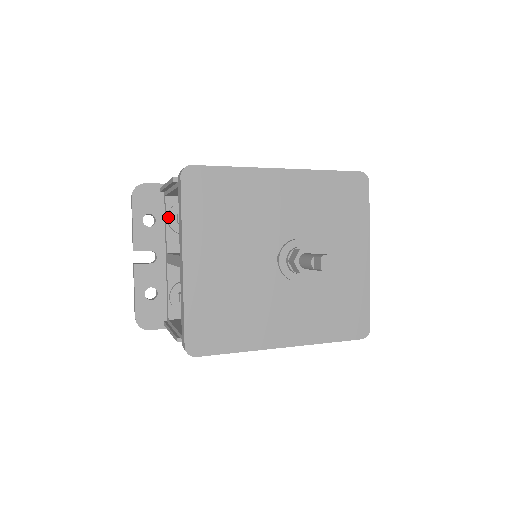
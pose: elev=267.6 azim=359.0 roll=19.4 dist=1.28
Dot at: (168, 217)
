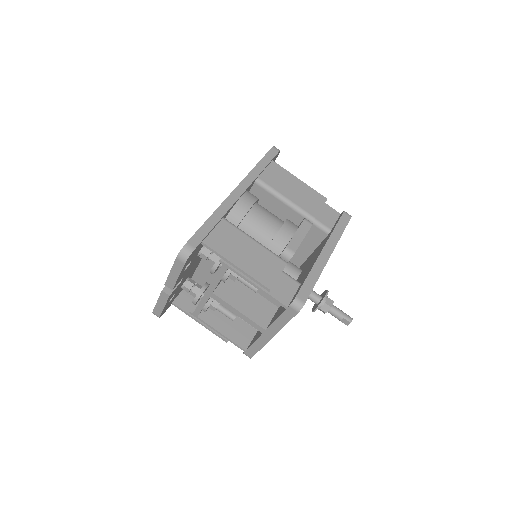
Dot at: occluded
